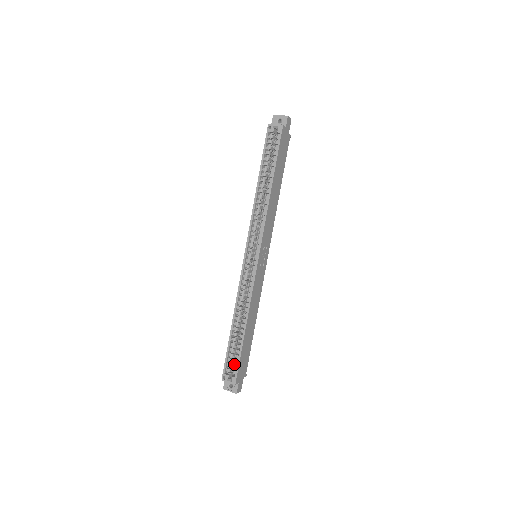
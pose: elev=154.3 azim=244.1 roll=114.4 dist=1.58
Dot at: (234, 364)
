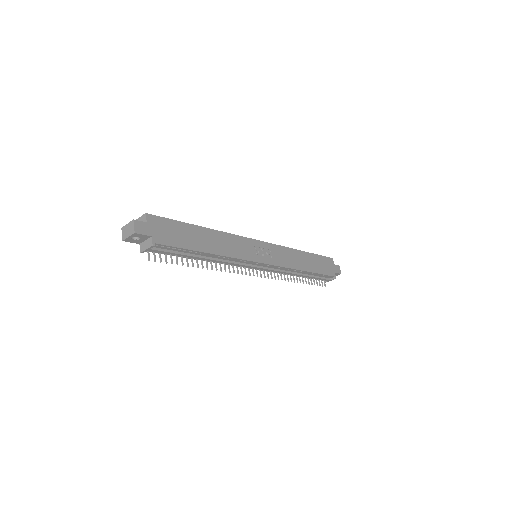
Dot at: occluded
